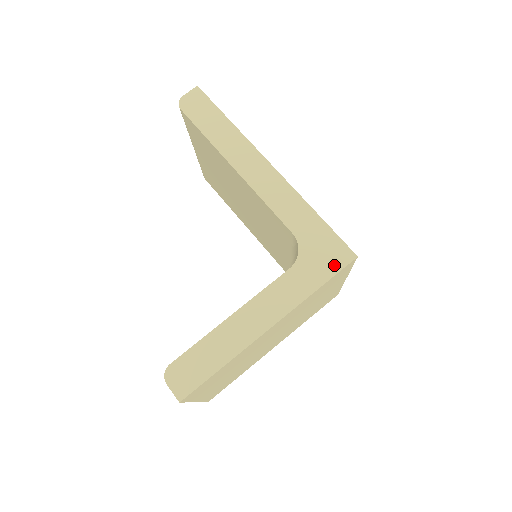
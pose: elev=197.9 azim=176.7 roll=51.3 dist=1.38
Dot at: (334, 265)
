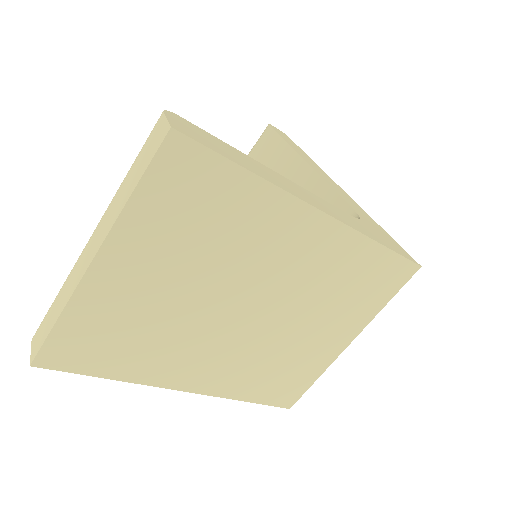
Dot at: (397, 250)
